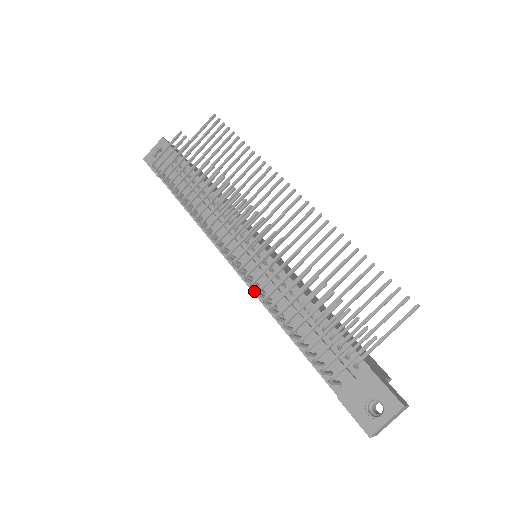
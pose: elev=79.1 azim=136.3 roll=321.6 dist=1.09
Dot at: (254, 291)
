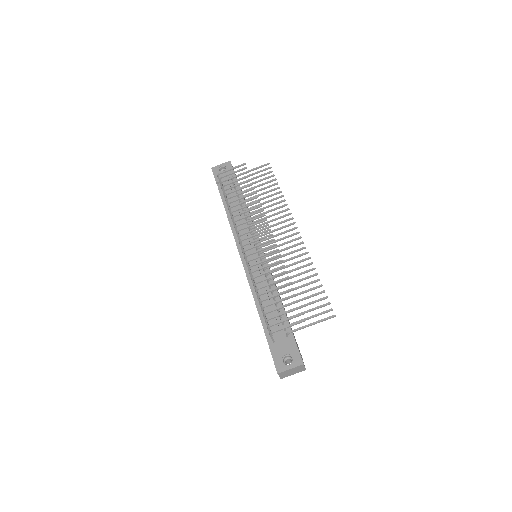
Dot at: (247, 274)
